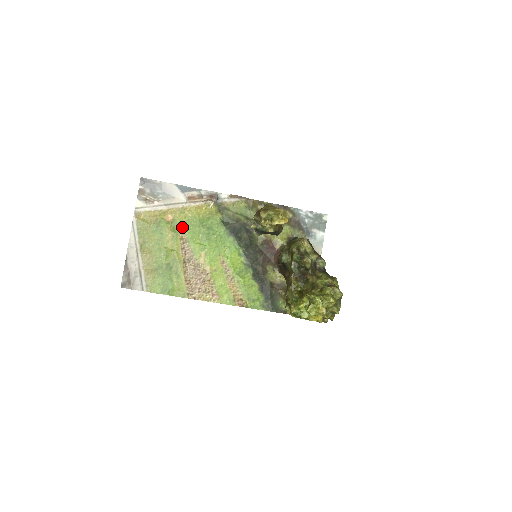
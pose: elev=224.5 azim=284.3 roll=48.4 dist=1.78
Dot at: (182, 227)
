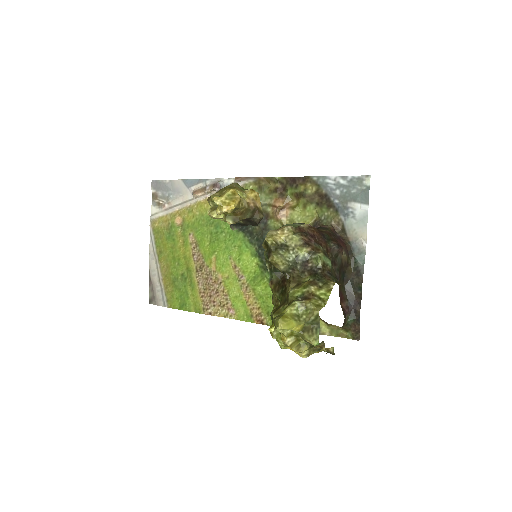
Dot at: (191, 229)
